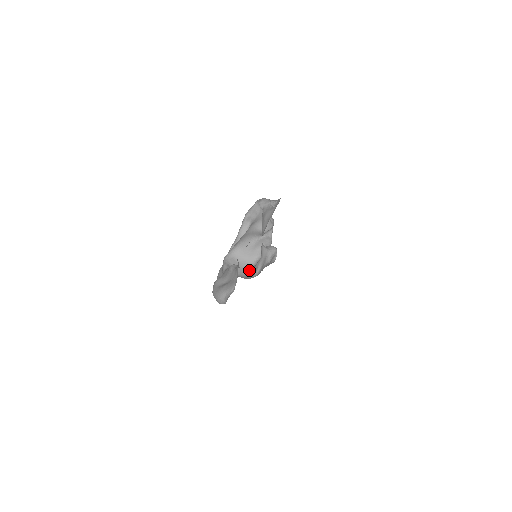
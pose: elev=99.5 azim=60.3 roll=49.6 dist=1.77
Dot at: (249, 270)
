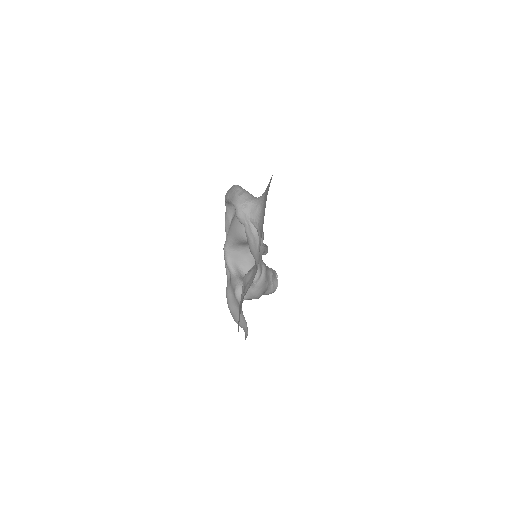
Dot at: occluded
